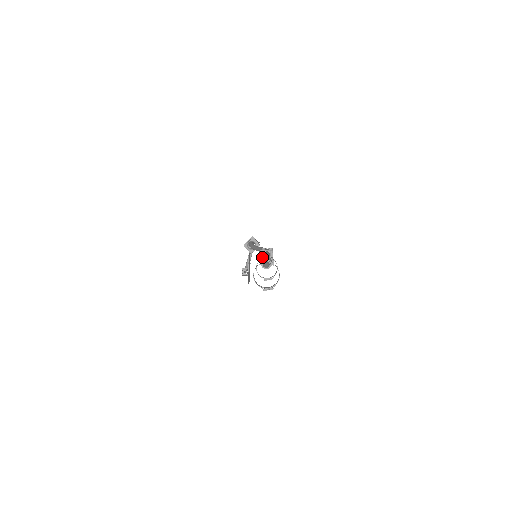
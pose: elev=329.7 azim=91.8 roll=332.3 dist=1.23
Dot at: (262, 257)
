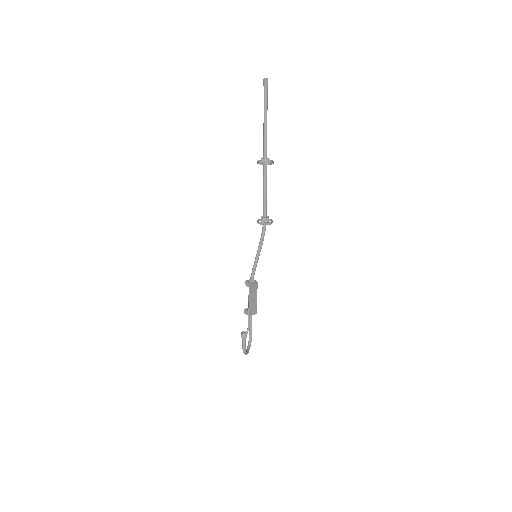
Dot at: (264, 84)
